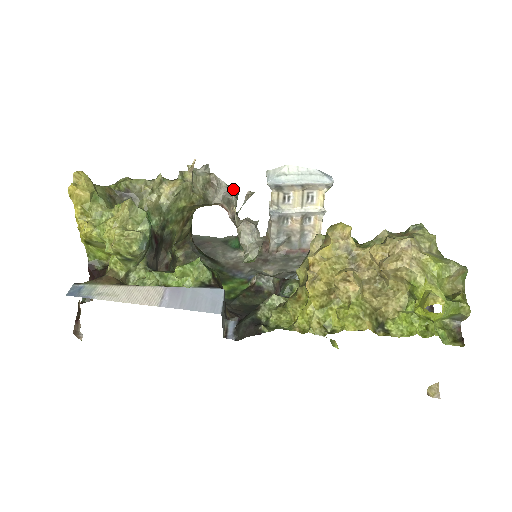
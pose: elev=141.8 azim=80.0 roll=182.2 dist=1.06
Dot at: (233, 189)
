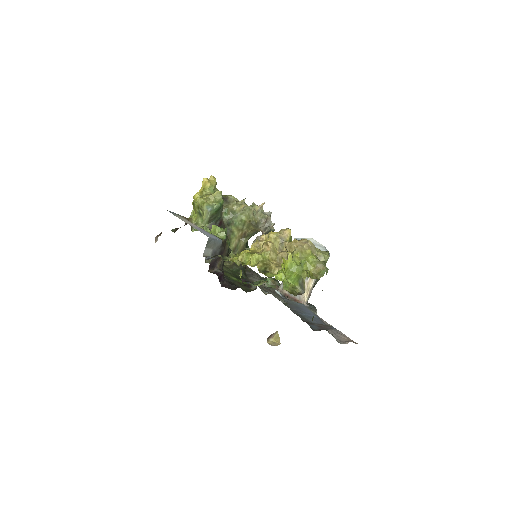
Dot at: (272, 224)
